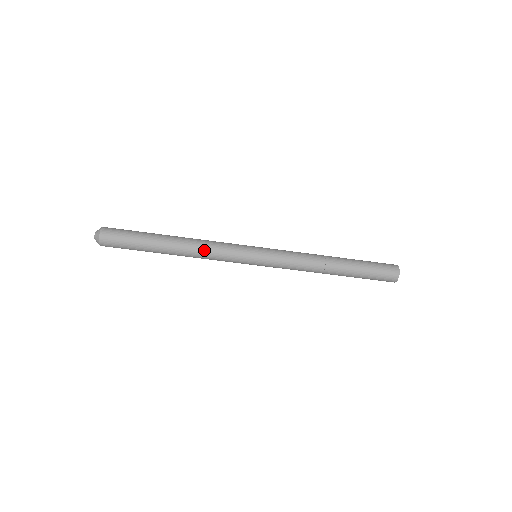
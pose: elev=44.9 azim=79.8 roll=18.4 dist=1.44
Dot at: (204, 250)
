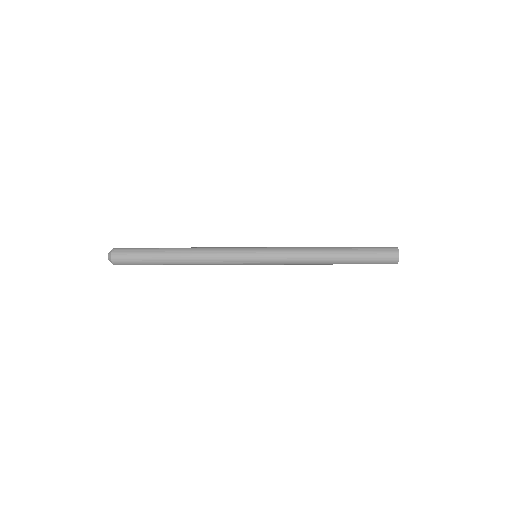
Dot at: occluded
